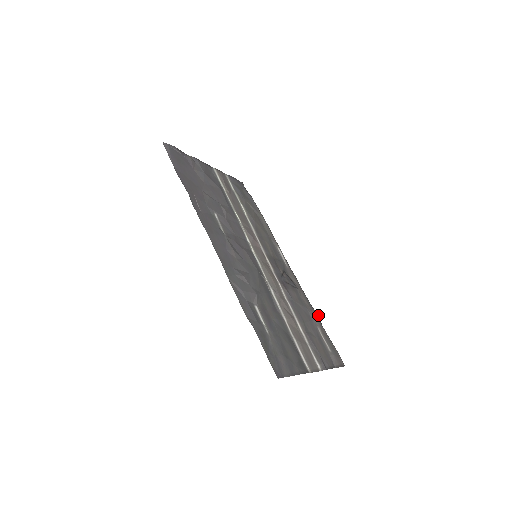
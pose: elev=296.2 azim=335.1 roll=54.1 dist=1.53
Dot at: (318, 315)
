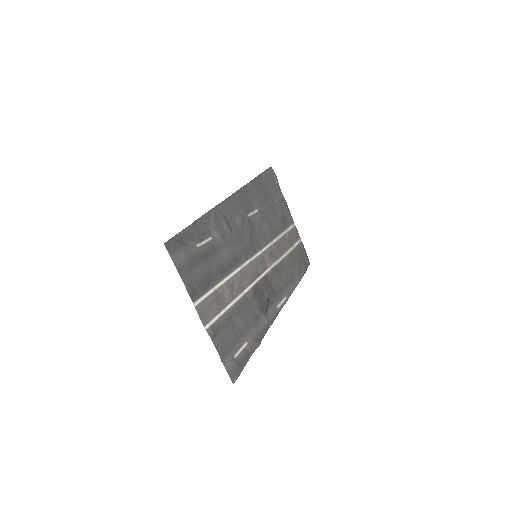
Dot at: (259, 345)
